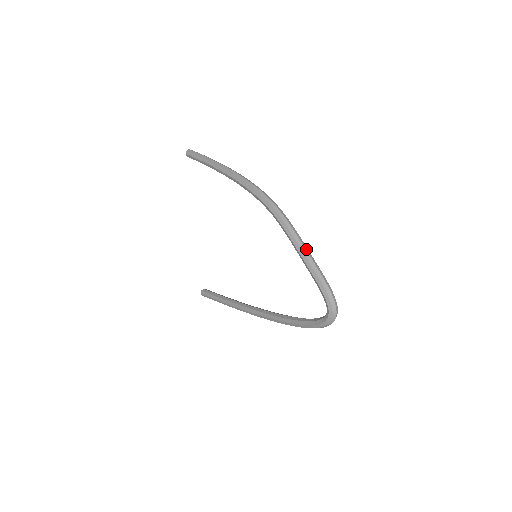
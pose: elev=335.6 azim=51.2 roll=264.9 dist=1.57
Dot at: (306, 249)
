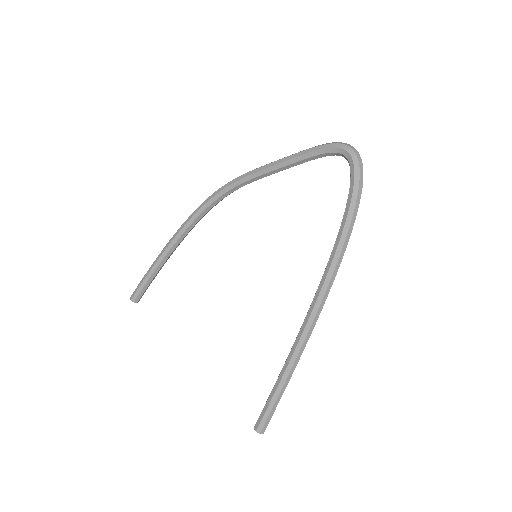
Dot at: (277, 161)
